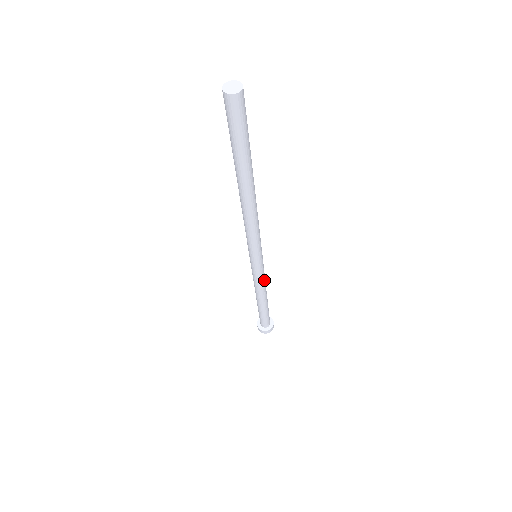
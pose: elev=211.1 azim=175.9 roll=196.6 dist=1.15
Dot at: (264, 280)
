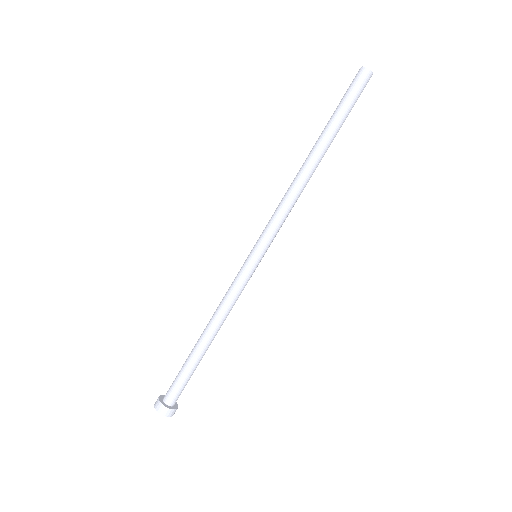
Dot at: occluded
